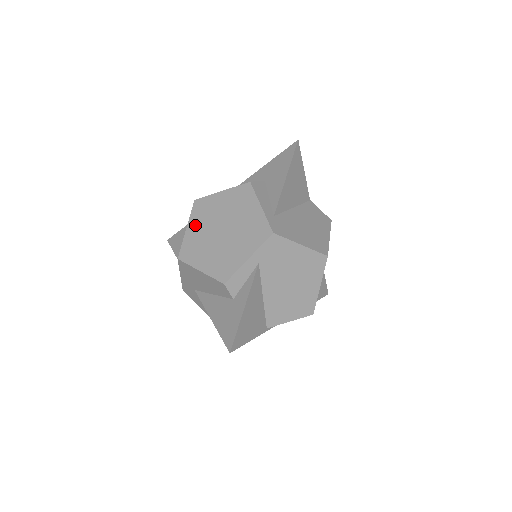
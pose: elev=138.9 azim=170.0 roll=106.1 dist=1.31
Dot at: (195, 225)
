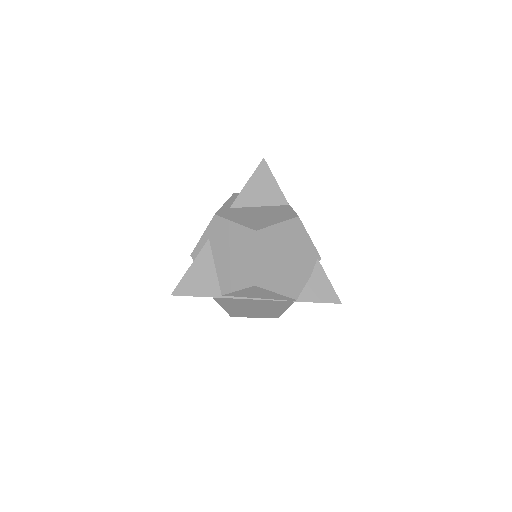
Dot at: occluded
